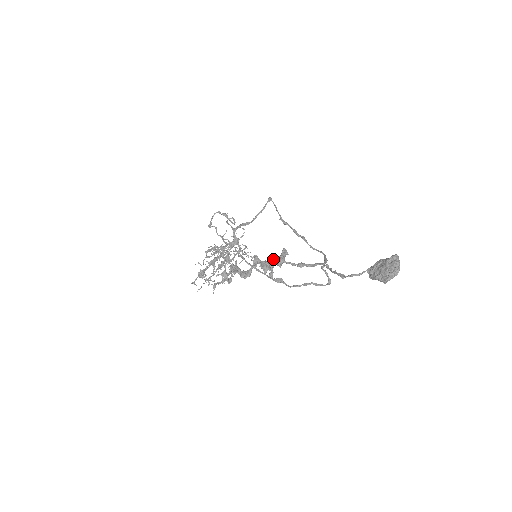
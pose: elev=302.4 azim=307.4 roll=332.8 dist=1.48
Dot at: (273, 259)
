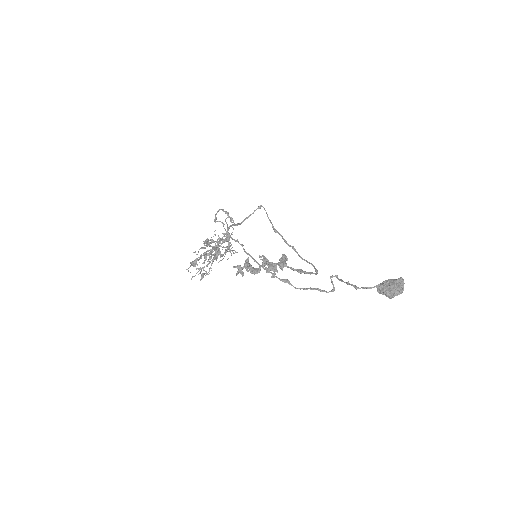
Dot at: (278, 262)
